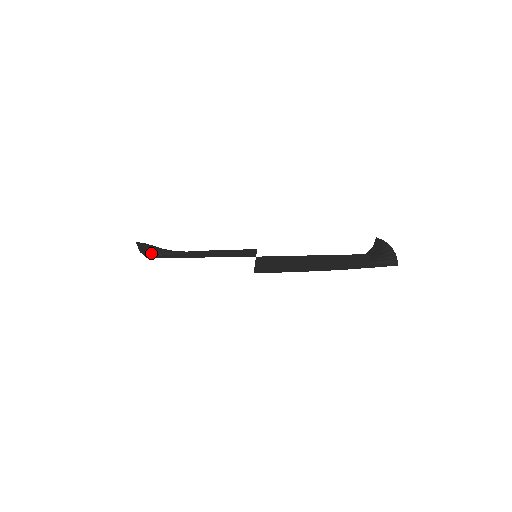
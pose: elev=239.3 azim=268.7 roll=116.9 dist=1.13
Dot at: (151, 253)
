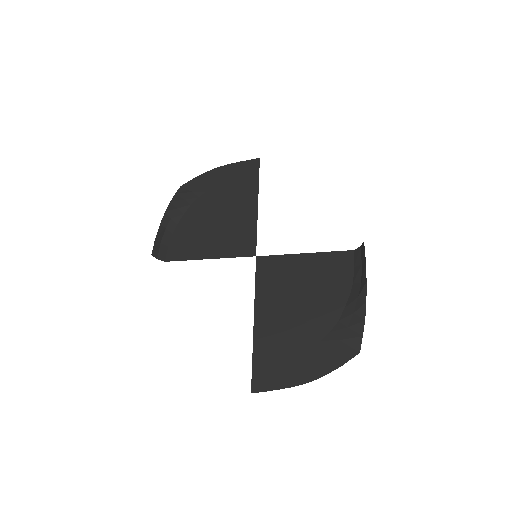
Dot at: (165, 241)
